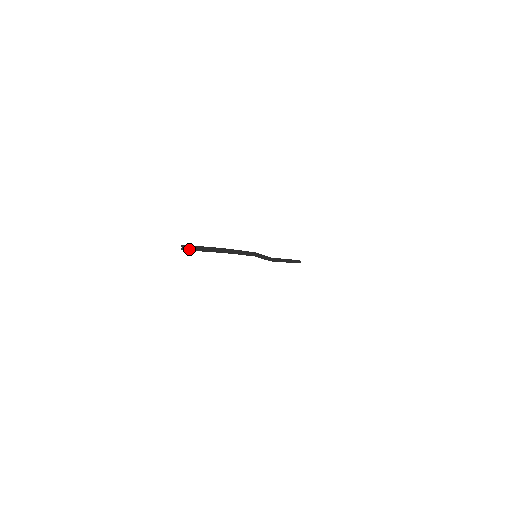
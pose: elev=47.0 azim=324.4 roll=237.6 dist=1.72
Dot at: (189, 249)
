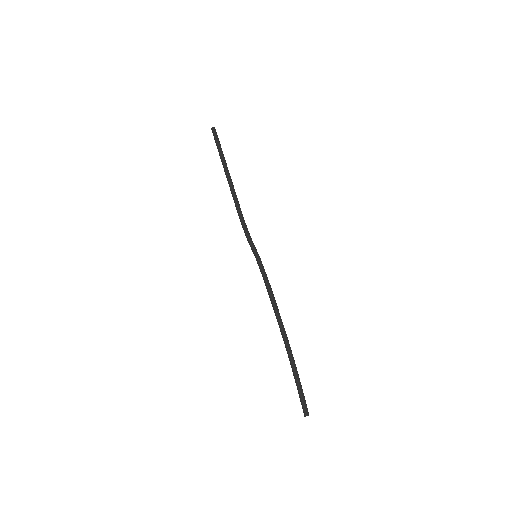
Dot at: (304, 402)
